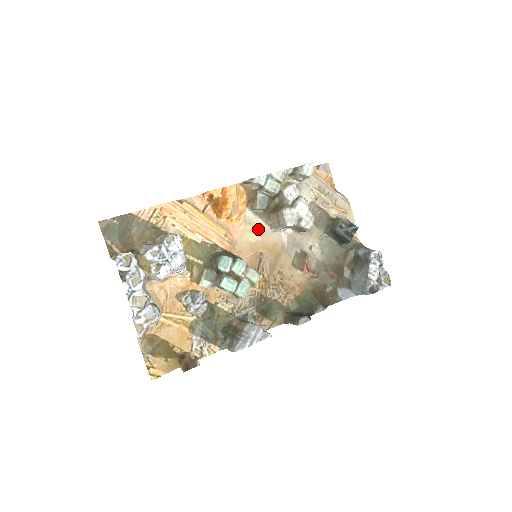
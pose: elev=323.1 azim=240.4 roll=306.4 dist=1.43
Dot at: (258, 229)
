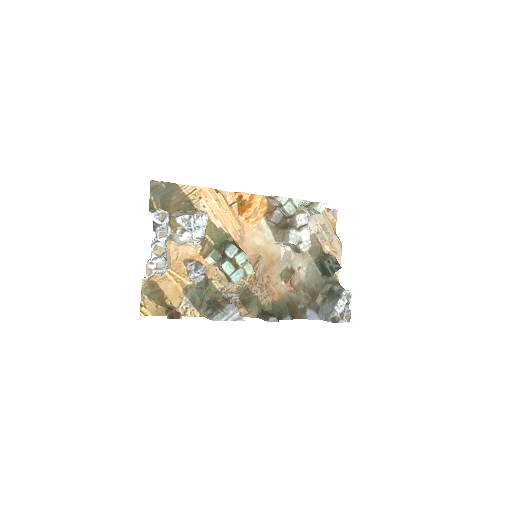
Dot at: (265, 237)
